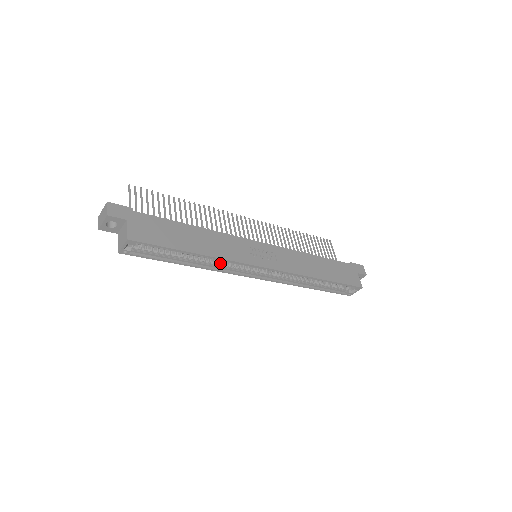
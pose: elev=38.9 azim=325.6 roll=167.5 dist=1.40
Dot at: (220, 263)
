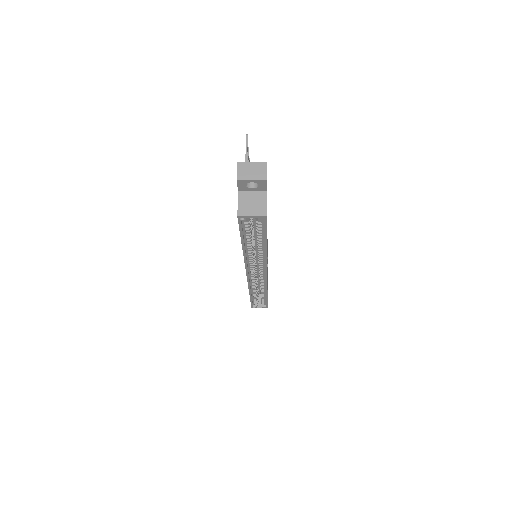
Dot at: (253, 256)
